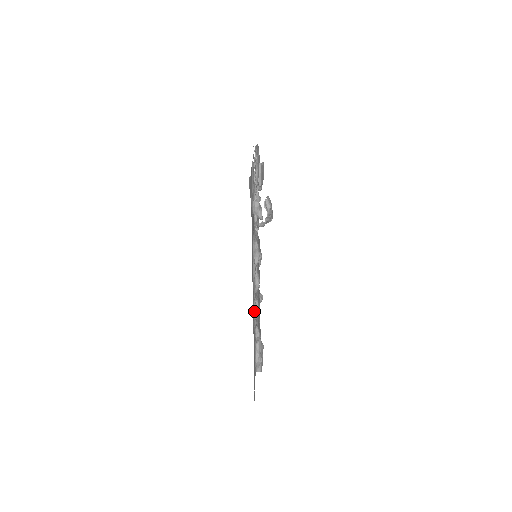
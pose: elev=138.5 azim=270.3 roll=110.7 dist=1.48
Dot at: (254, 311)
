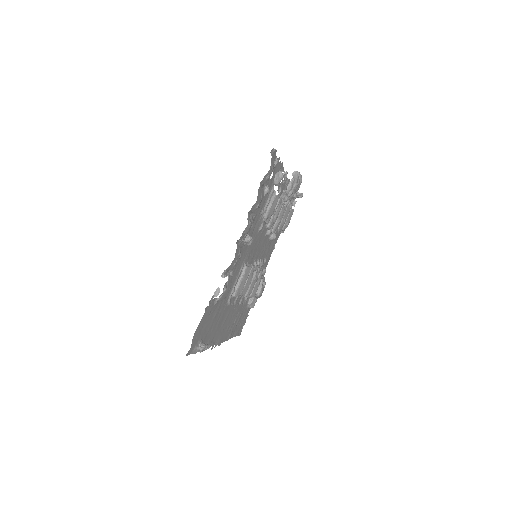
Dot at: (240, 305)
